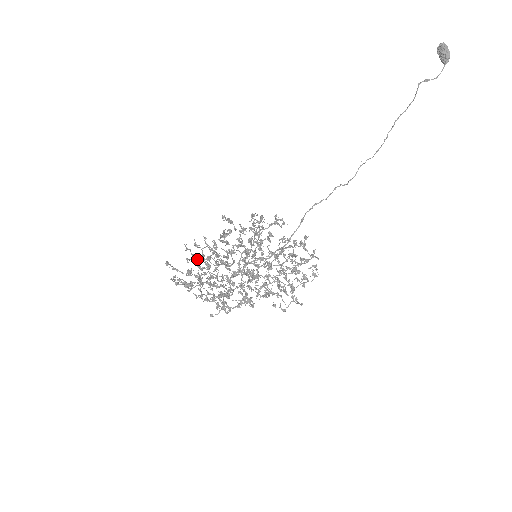
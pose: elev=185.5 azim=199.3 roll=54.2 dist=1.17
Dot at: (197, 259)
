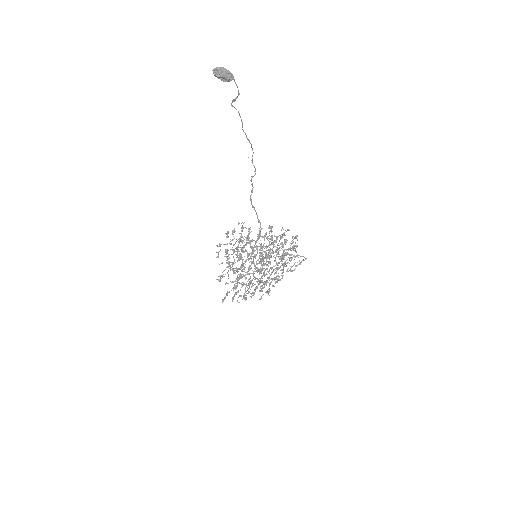
Dot at: (228, 274)
